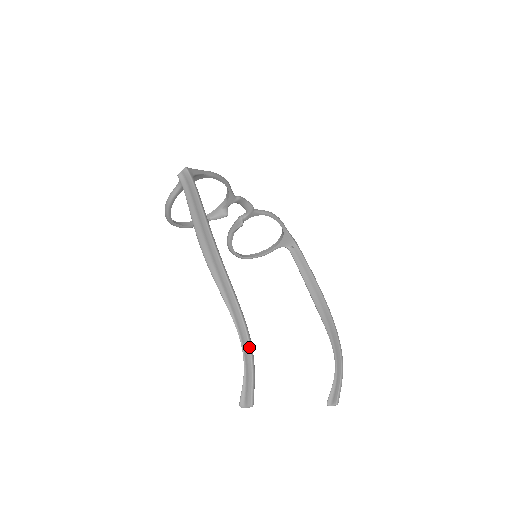
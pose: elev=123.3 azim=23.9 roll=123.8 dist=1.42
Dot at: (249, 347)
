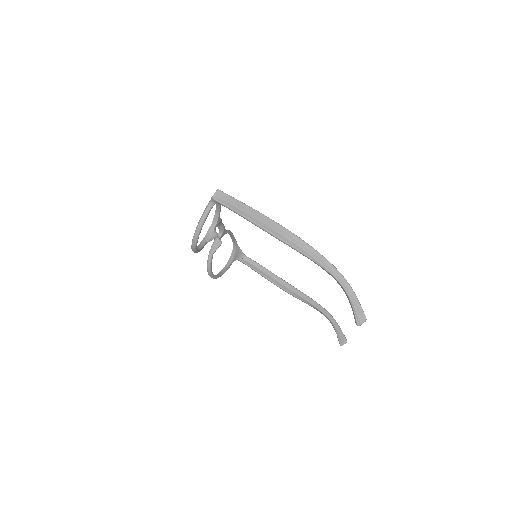
Dot at: (347, 282)
